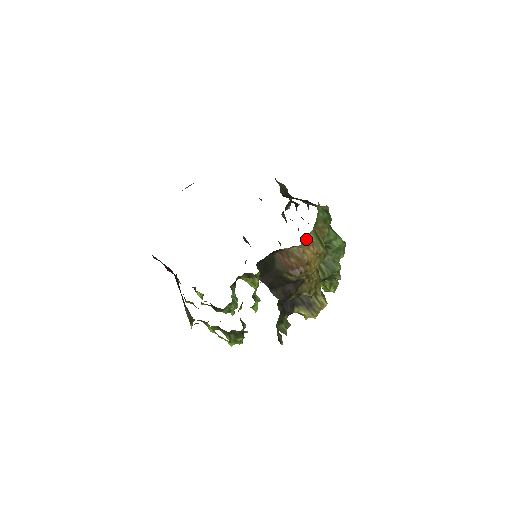
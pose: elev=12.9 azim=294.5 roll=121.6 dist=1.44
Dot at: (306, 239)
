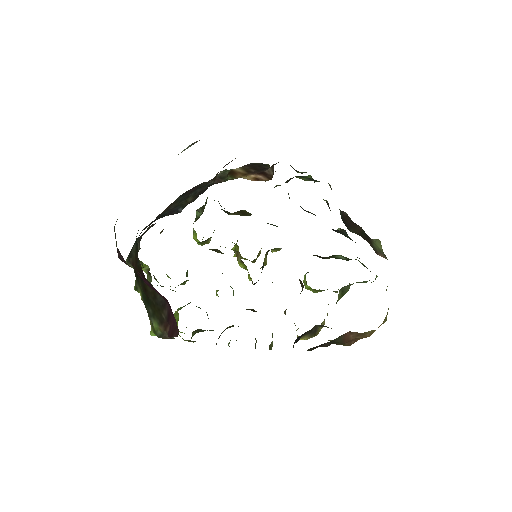
Dot at: occluded
